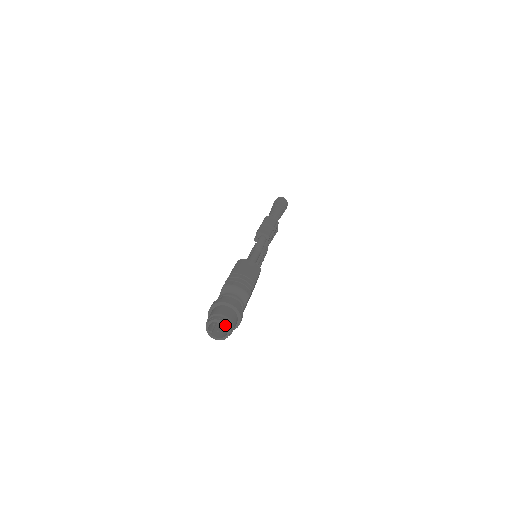
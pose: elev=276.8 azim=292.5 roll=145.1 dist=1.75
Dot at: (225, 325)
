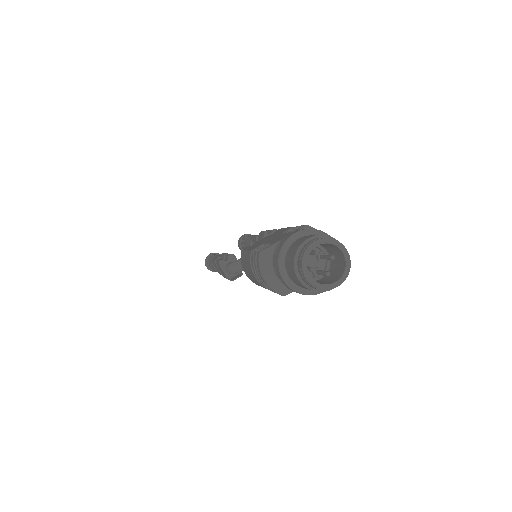
Dot at: (347, 263)
